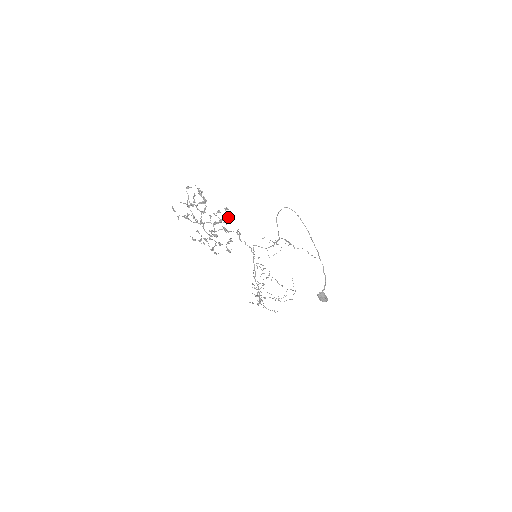
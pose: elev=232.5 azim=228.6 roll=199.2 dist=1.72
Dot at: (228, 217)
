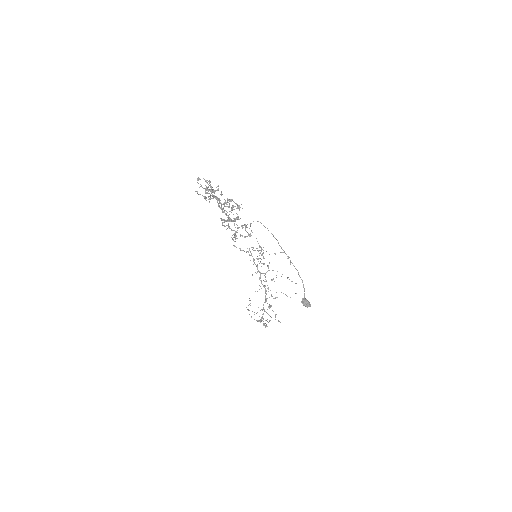
Dot at: (237, 205)
